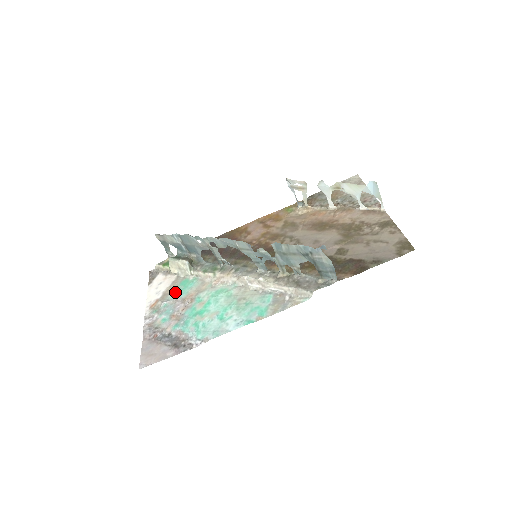
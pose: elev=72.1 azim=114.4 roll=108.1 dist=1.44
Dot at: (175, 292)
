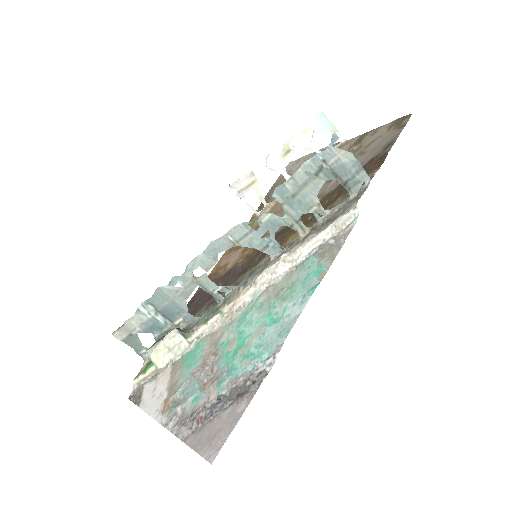
Dot at: (184, 372)
